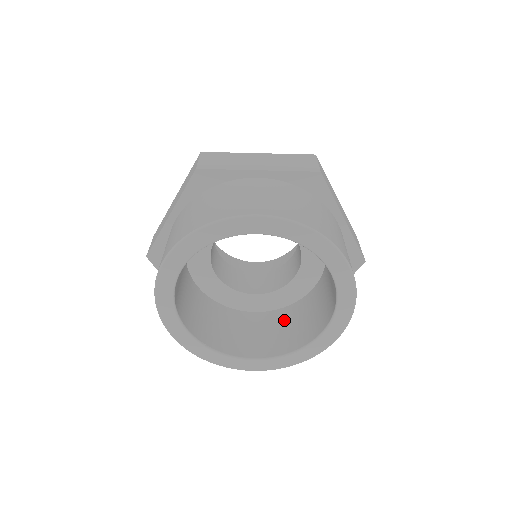
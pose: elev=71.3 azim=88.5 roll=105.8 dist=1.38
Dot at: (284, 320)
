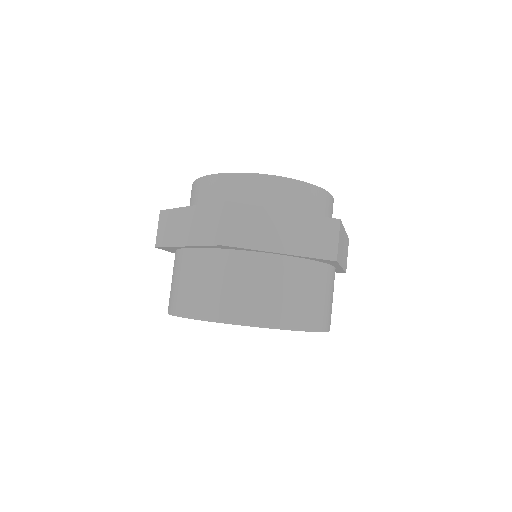
Dot at: occluded
